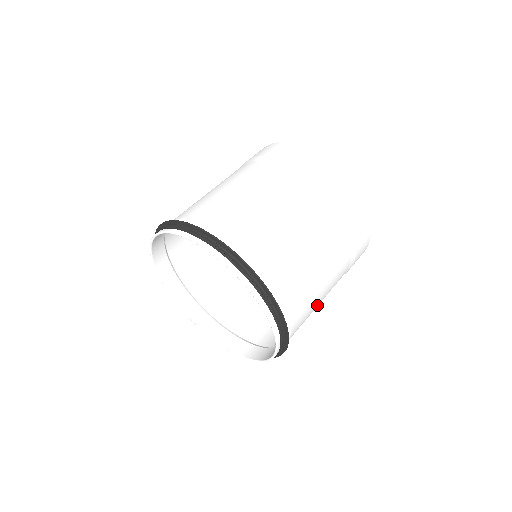
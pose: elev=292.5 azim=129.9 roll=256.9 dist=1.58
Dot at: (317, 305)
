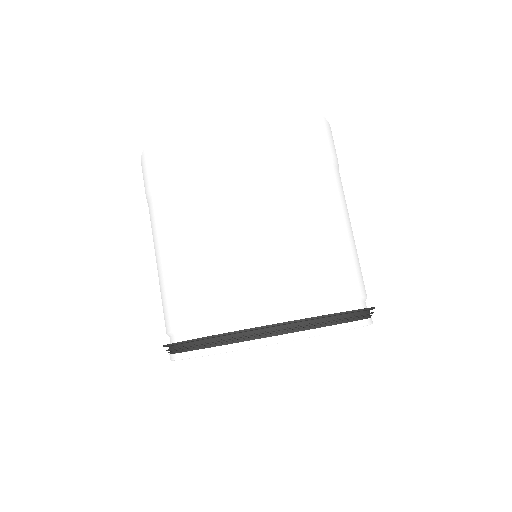
Dot at: occluded
